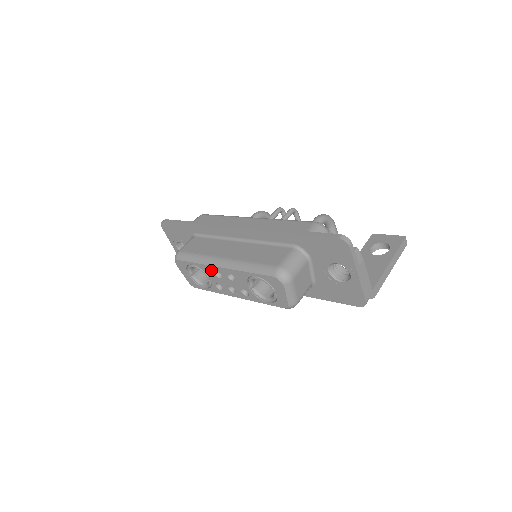
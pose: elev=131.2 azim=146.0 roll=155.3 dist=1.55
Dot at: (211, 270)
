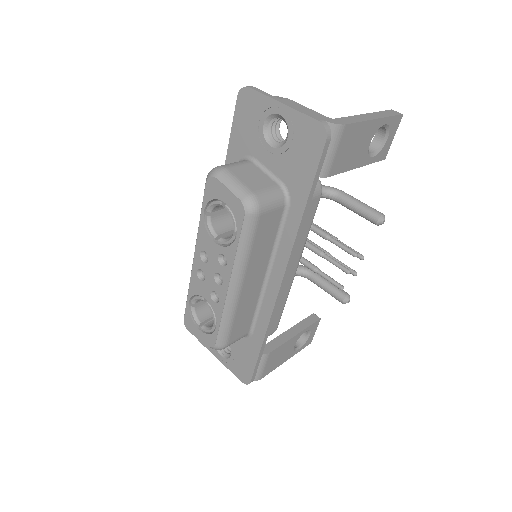
Dot at: (196, 280)
